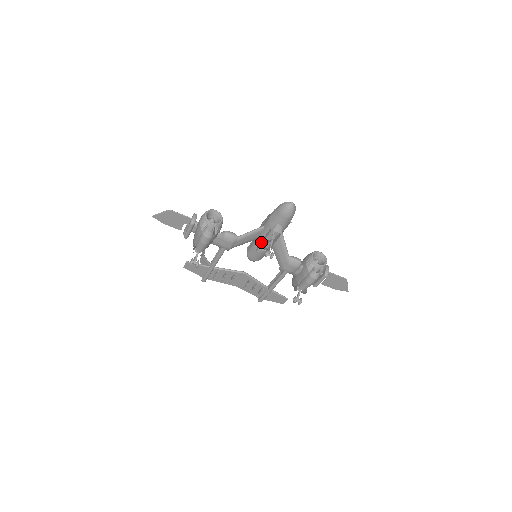
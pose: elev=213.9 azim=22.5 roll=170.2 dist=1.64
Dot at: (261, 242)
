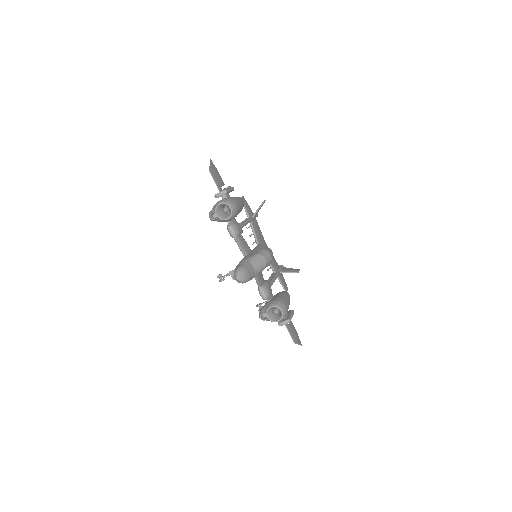
Dot at: occluded
